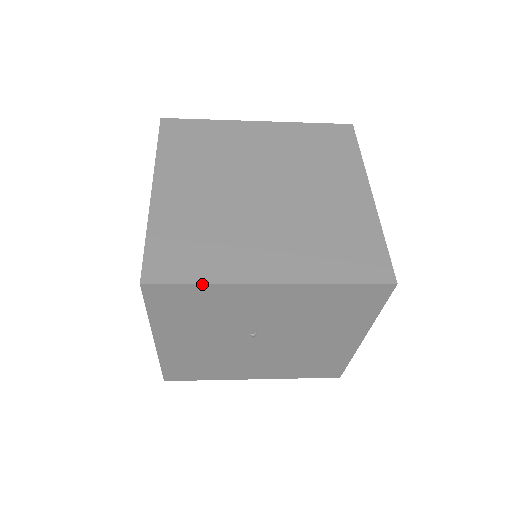
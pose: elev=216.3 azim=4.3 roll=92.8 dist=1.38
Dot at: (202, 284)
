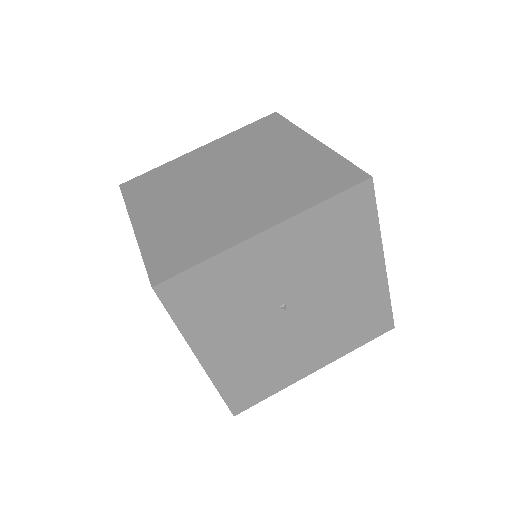
Dot at: (206, 260)
